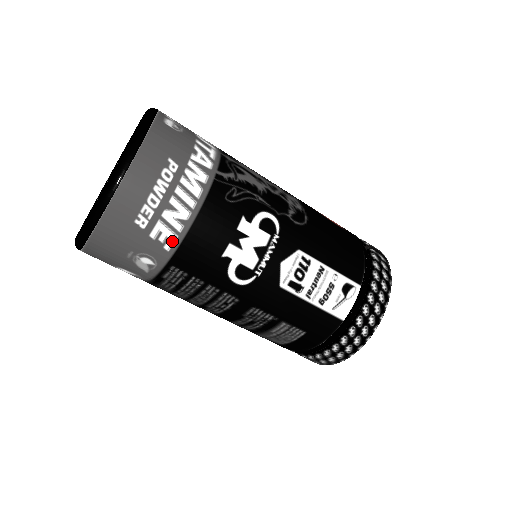
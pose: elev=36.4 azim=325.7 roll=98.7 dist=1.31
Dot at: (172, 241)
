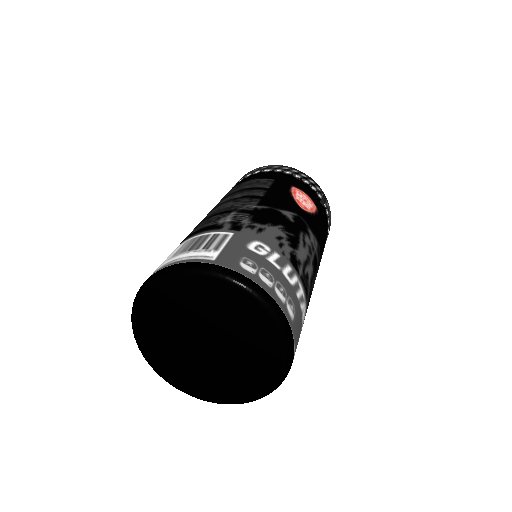
Dot at: occluded
